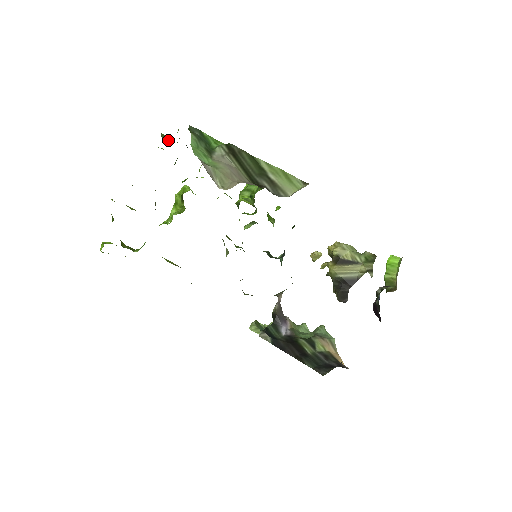
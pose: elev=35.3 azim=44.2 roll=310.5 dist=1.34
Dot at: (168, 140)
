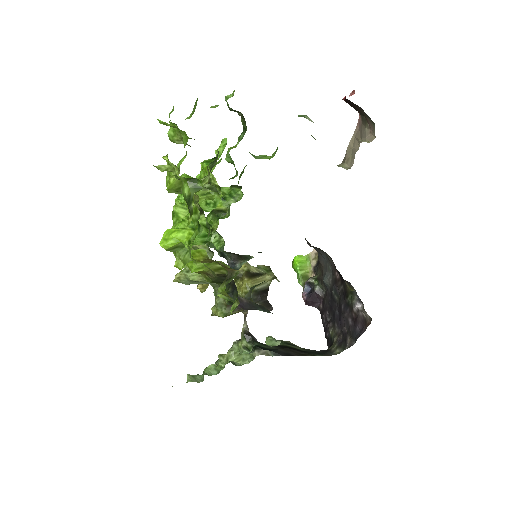
Dot at: occluded
